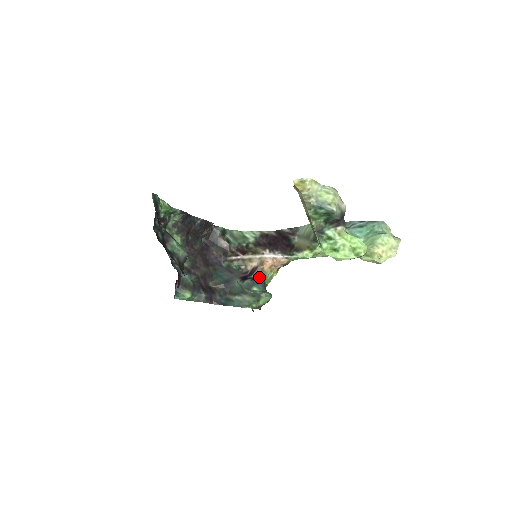
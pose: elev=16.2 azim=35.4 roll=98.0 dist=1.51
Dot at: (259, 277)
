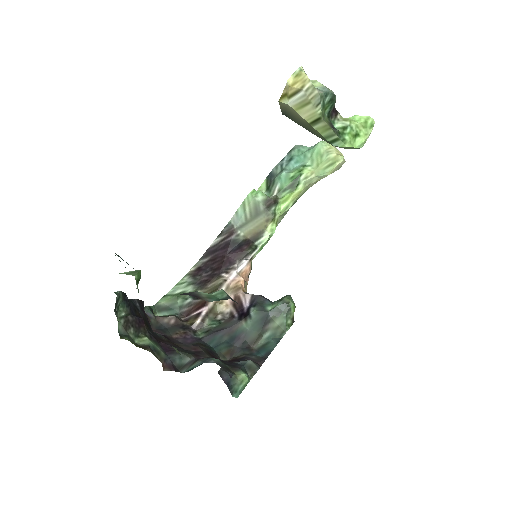
Dot at: (257, 296)
